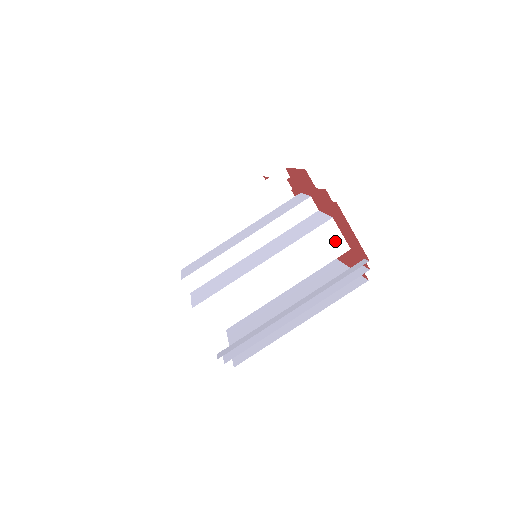
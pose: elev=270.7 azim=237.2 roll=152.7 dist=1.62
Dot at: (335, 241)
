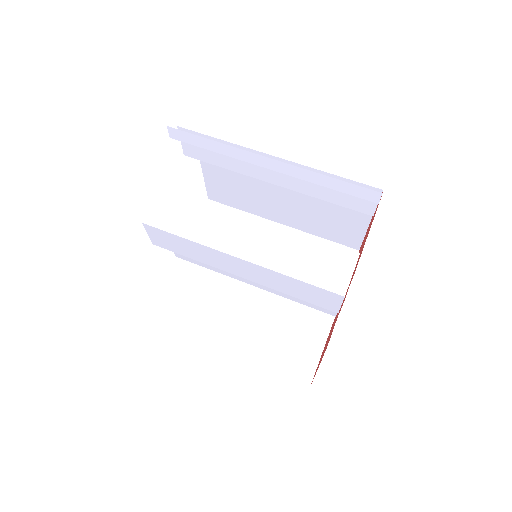
Dot at: (339, 273)
